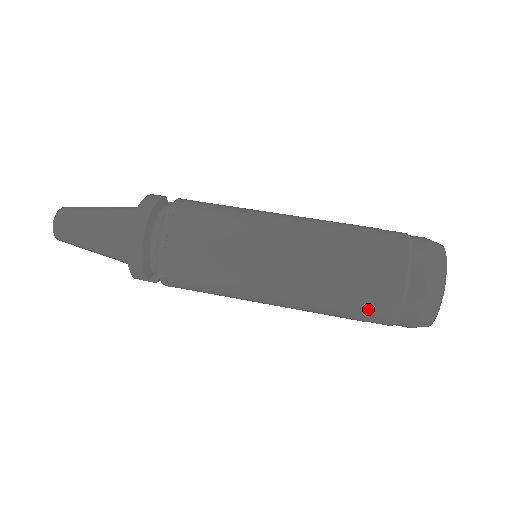
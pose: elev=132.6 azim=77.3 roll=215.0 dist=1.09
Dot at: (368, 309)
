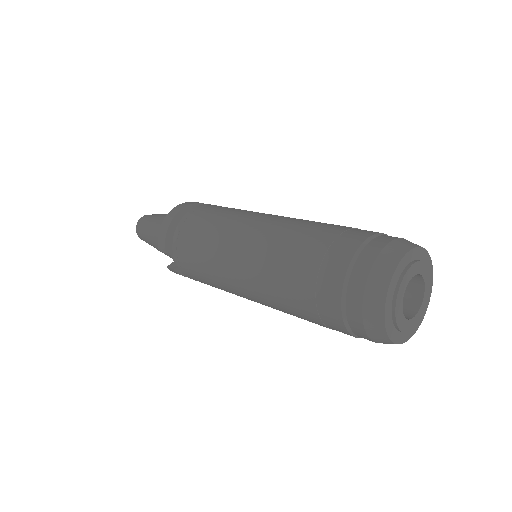
Dot at: (316, 276)
